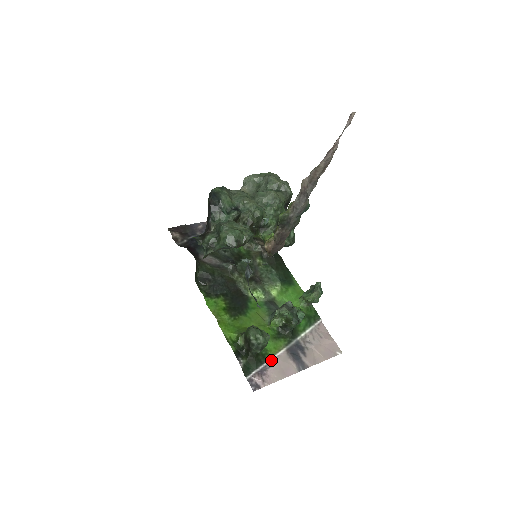
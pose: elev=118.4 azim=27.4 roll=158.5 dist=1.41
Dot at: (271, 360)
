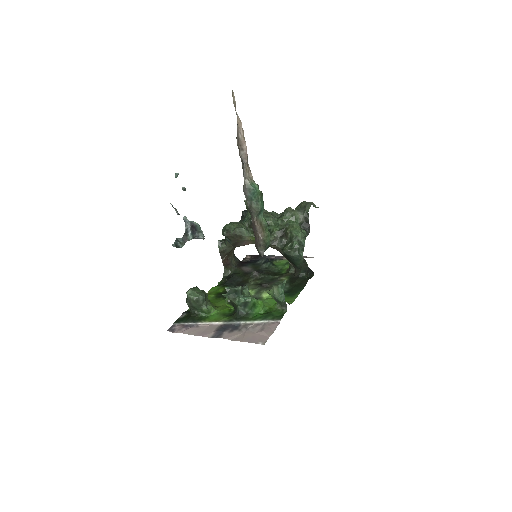
Dot at: (203, 324)
